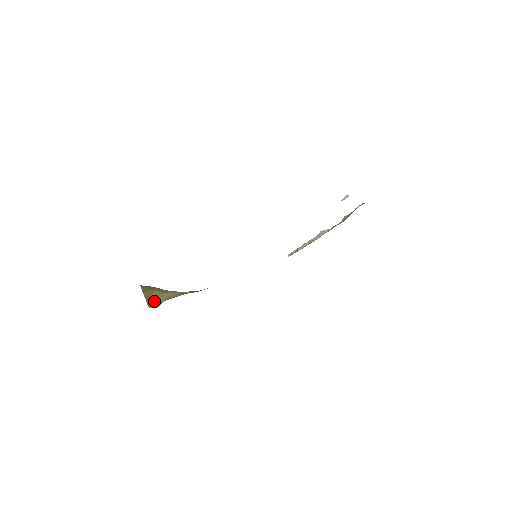
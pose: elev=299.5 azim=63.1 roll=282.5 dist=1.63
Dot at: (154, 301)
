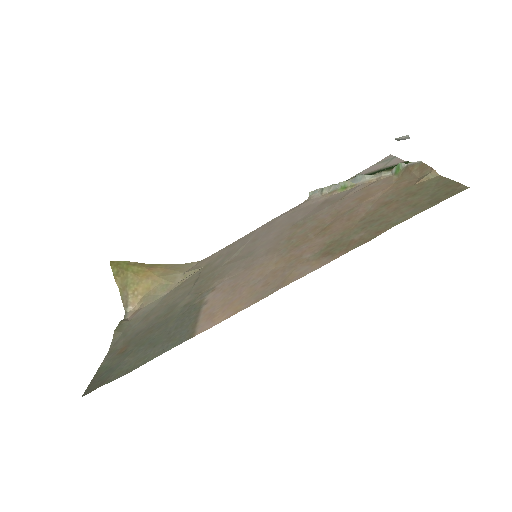
Dot at: (131, 297)
